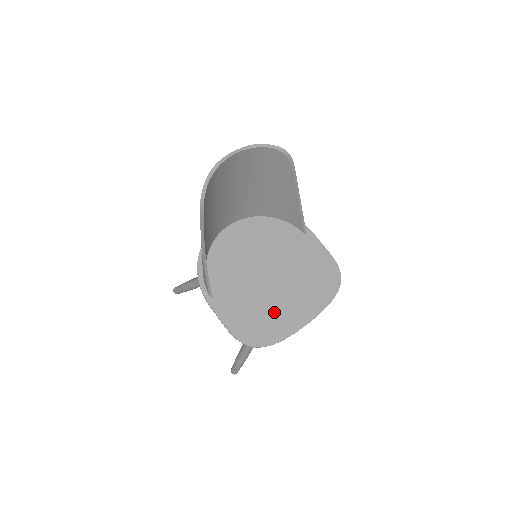
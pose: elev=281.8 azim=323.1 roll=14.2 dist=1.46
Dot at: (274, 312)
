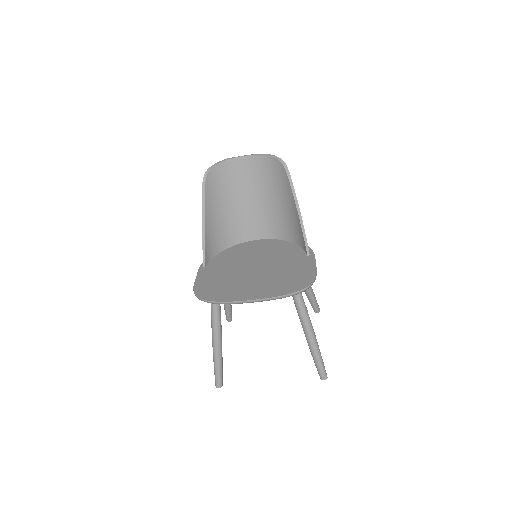
Dot at: (234, 286)
